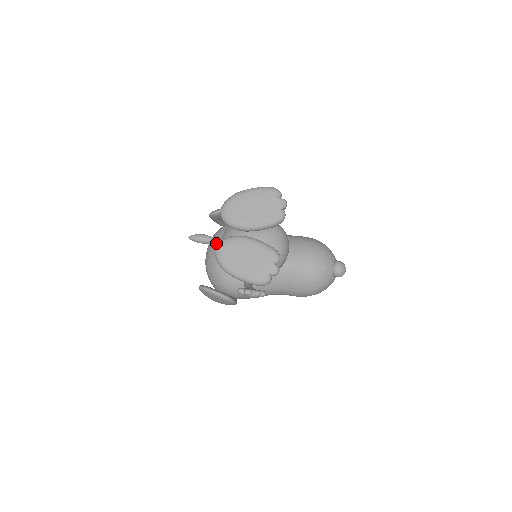
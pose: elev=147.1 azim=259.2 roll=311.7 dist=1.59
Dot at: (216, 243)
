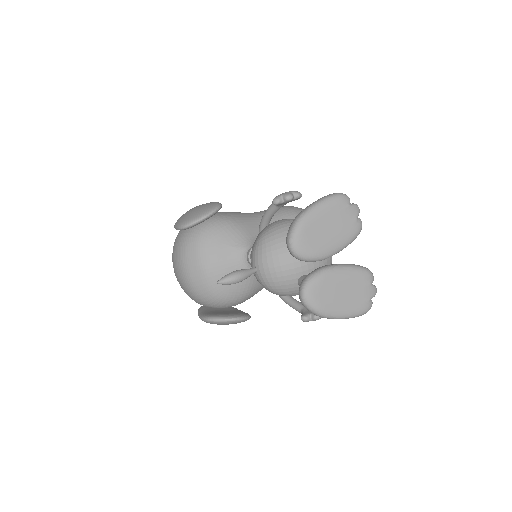
Dot at: (196, 257)
